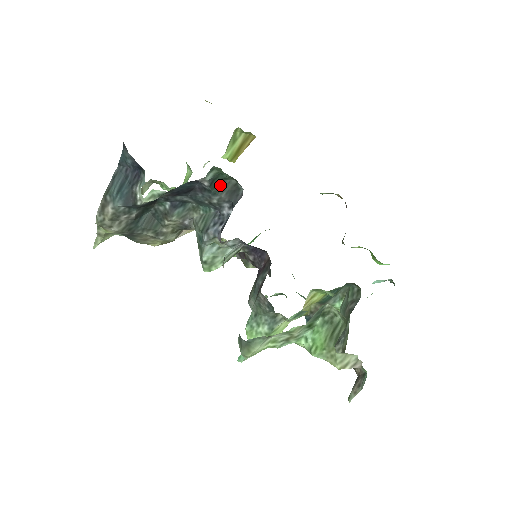
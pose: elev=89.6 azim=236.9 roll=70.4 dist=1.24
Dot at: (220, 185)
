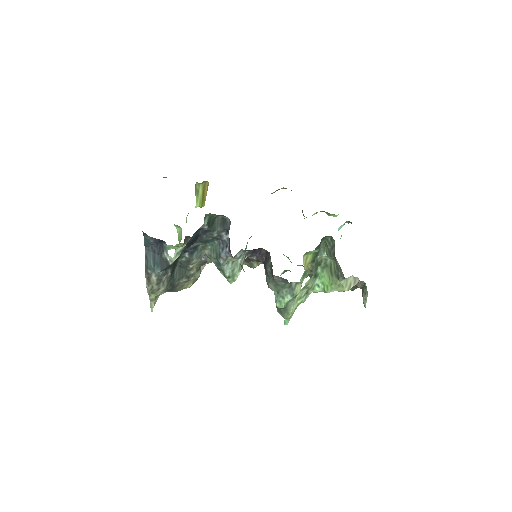
Dot at: (214, 224)
